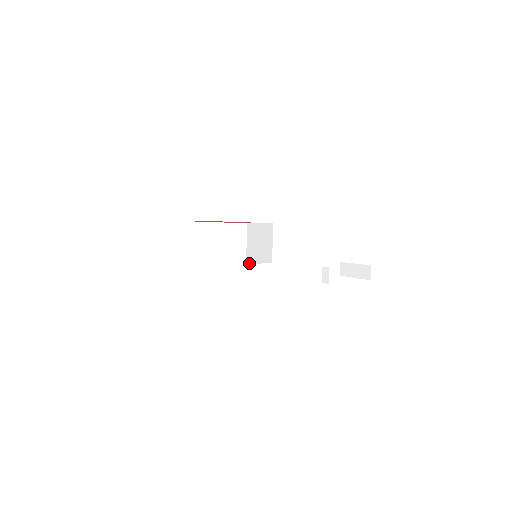
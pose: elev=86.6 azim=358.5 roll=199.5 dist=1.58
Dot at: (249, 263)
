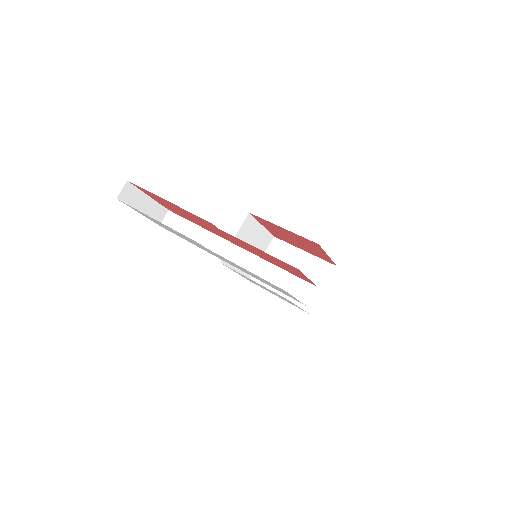
Dot at: occluded
